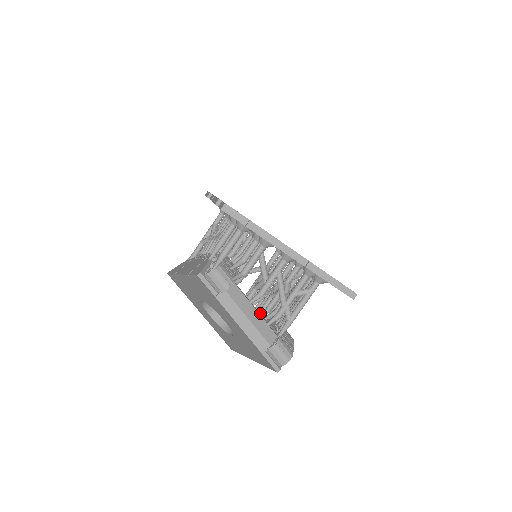
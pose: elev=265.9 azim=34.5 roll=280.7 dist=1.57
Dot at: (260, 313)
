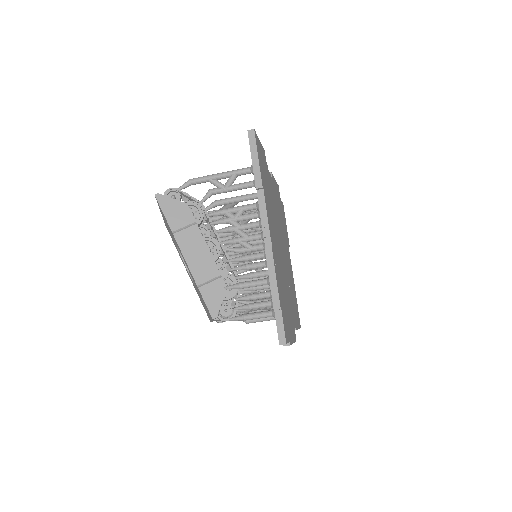
Dot at: occluded
